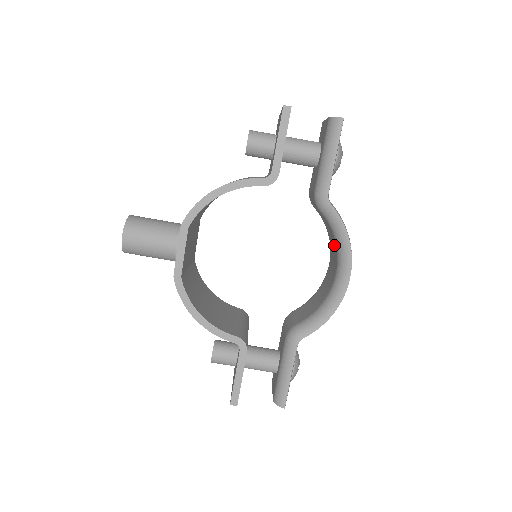
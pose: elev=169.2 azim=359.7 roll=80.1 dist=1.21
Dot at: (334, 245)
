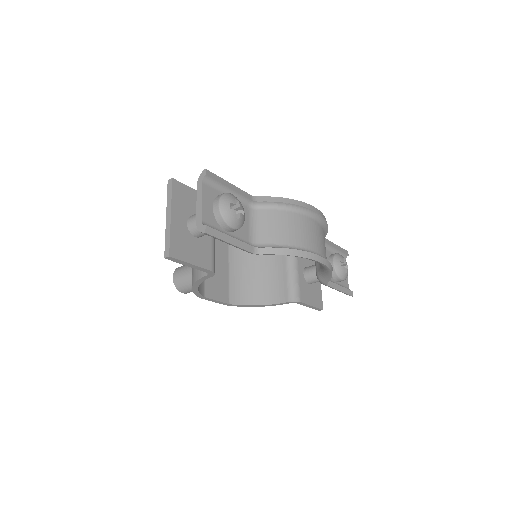
Dot at: occluded
